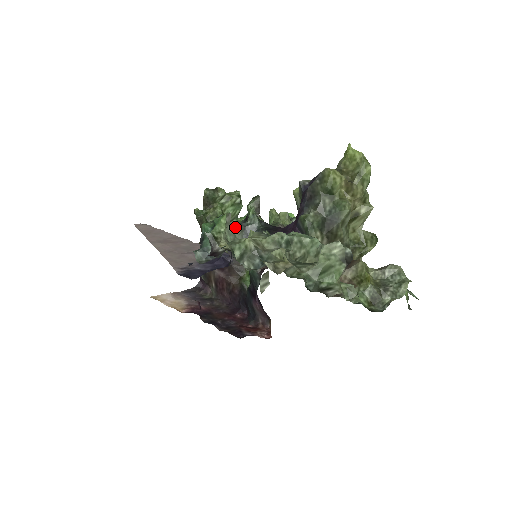
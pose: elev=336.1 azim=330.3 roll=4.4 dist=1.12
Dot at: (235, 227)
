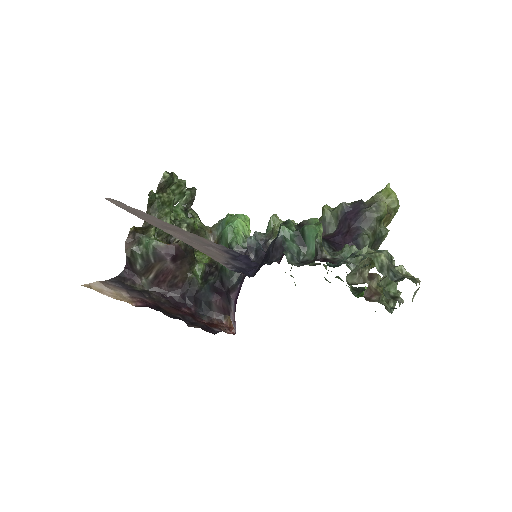
Dot at: occluded
